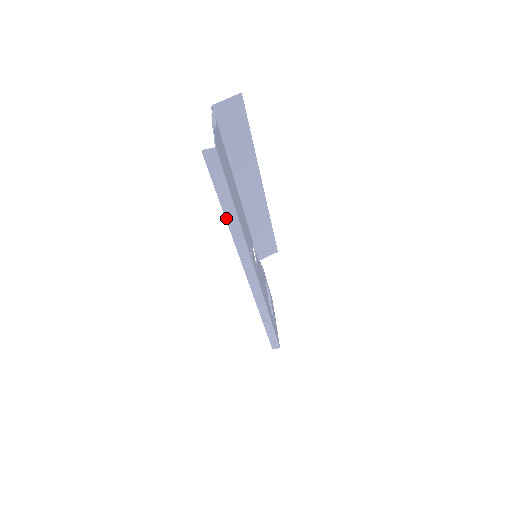
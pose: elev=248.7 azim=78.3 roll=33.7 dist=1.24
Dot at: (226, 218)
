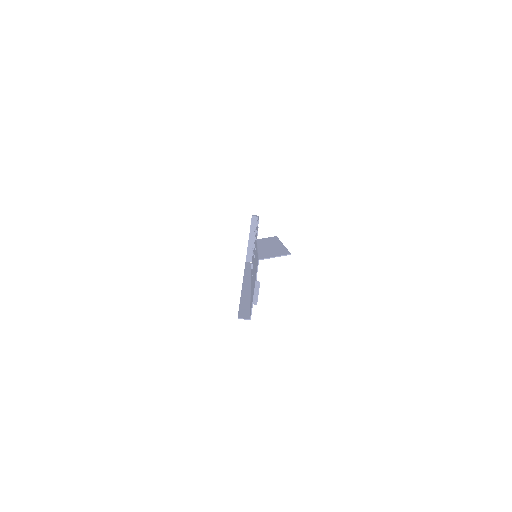
Dot at: (241, 299)
